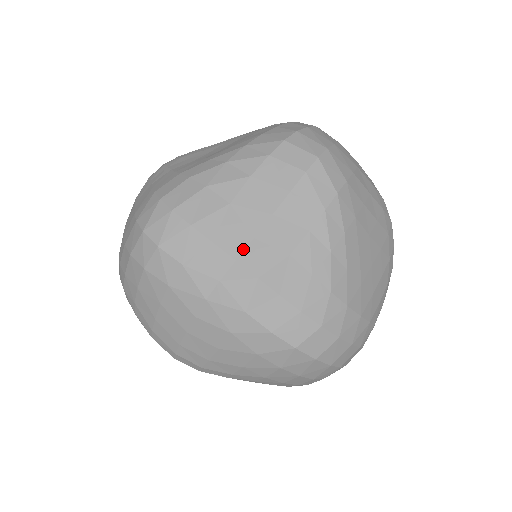
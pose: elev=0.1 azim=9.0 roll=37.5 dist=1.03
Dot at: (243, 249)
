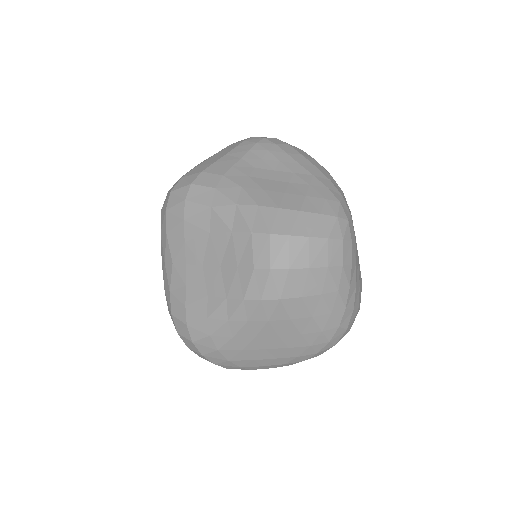
Dot at: (193, 263)
